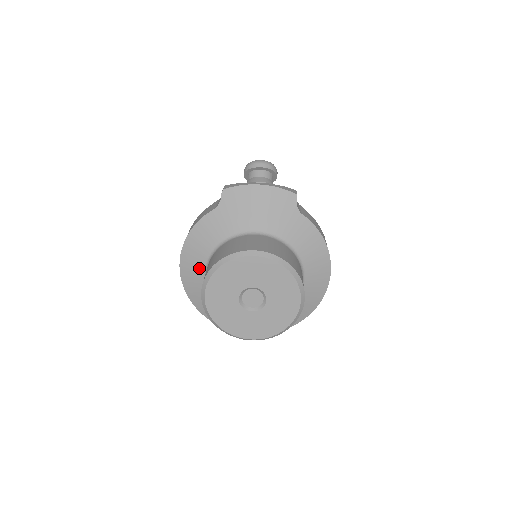
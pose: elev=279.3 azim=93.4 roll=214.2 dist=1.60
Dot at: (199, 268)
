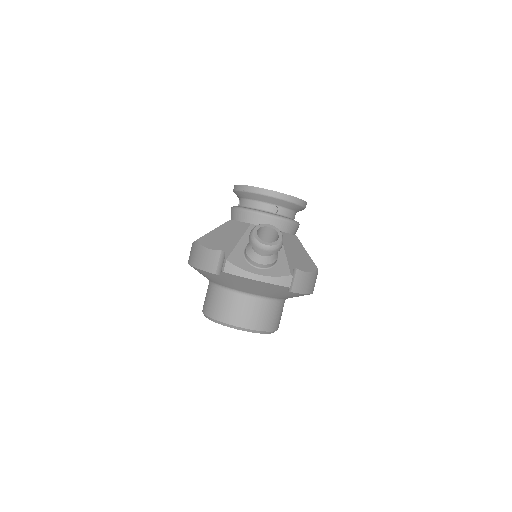
Dot at: occluded
